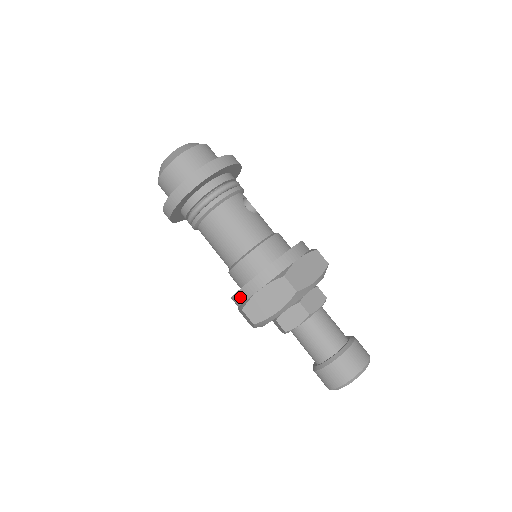
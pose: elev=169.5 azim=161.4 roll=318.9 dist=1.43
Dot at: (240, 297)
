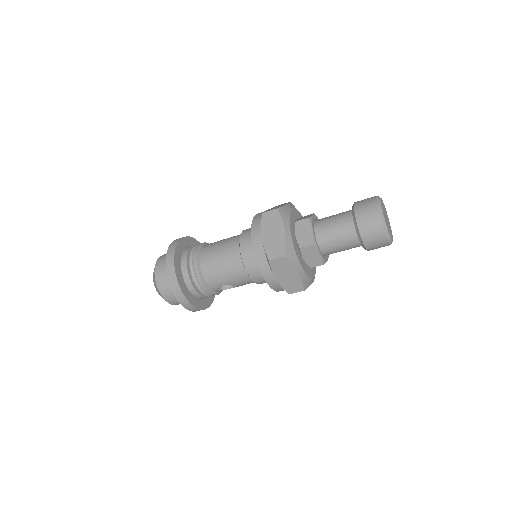
Dot at: (262, 261)
